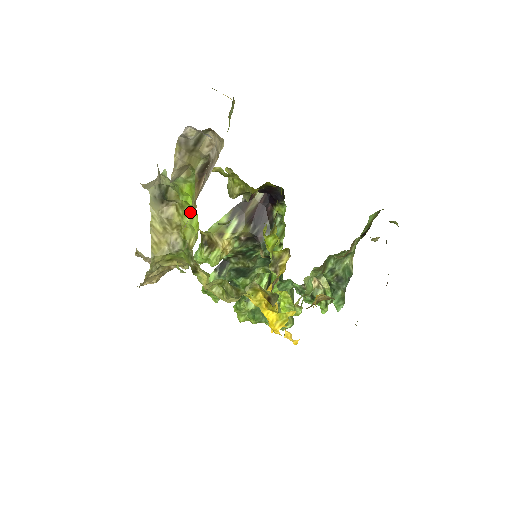
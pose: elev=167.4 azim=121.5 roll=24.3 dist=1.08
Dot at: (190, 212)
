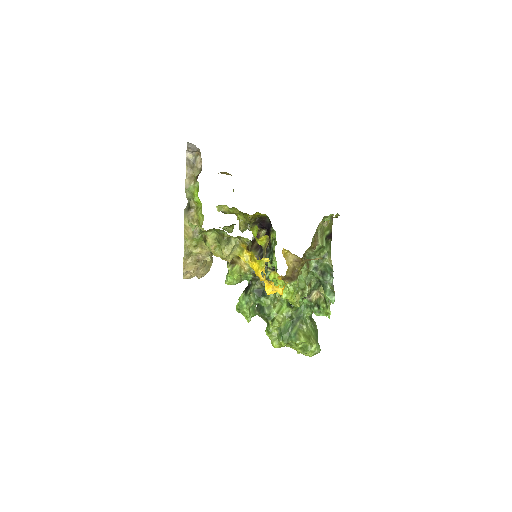
Dot at: occluded
